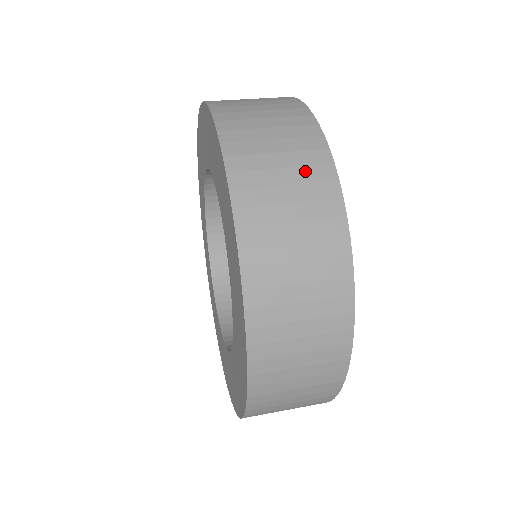
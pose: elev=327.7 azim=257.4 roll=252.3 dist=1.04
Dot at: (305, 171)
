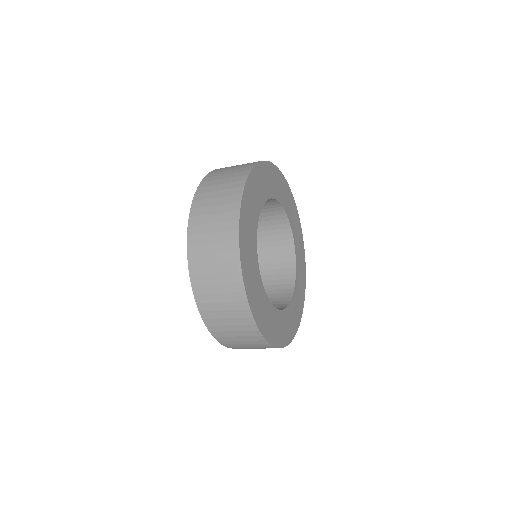
Dot at: occluded
